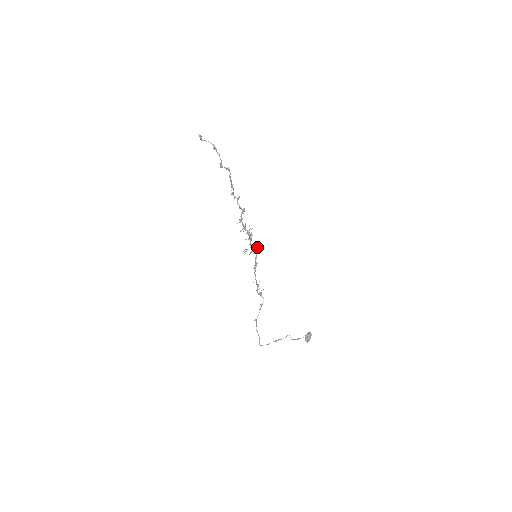
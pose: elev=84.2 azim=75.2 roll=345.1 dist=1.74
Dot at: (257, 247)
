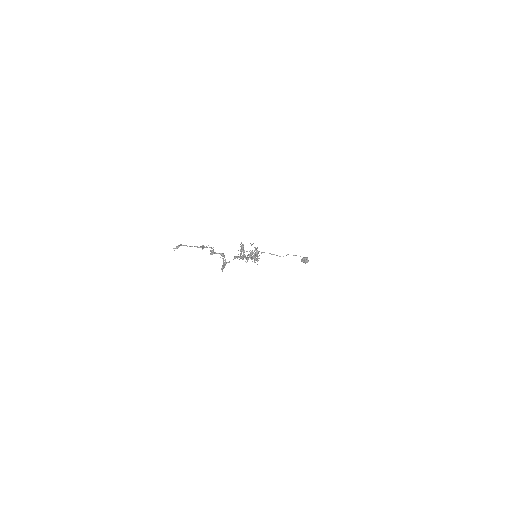
Dot at: (257, 259)
